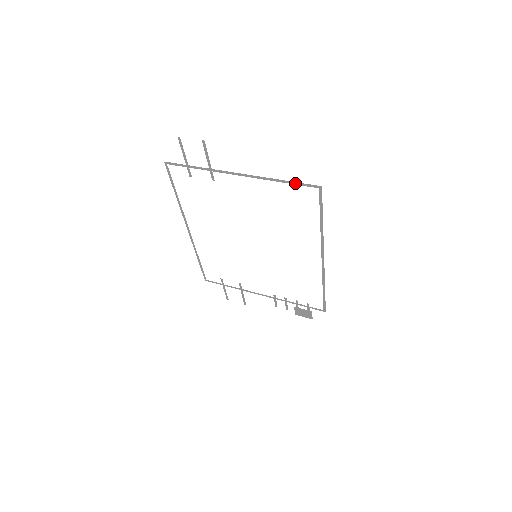
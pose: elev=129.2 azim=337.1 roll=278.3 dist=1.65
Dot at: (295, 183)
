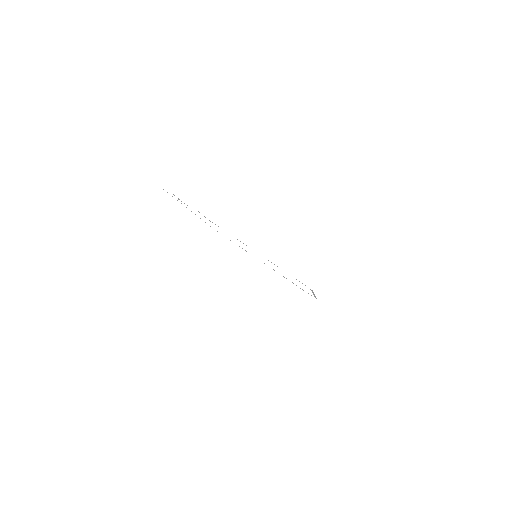
Dot at: occluded
